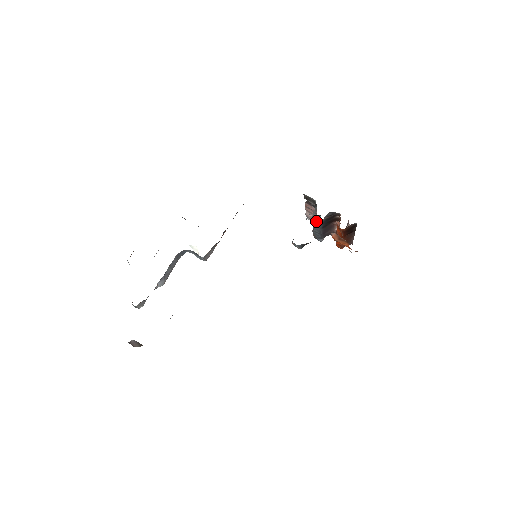
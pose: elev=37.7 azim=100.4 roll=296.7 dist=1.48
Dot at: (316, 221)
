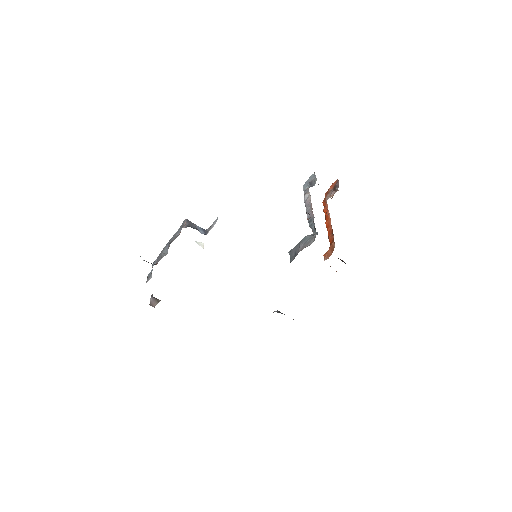
Dot at: occluded
